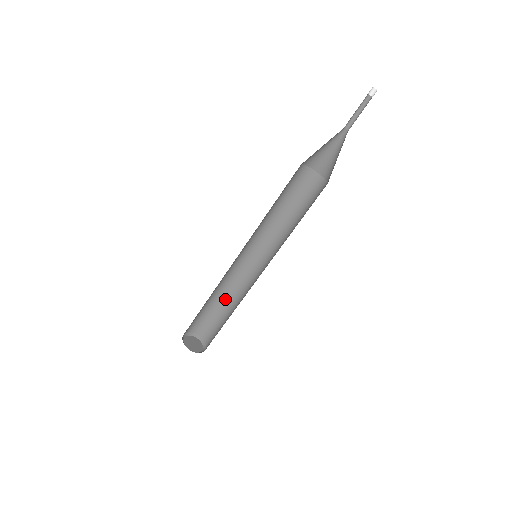
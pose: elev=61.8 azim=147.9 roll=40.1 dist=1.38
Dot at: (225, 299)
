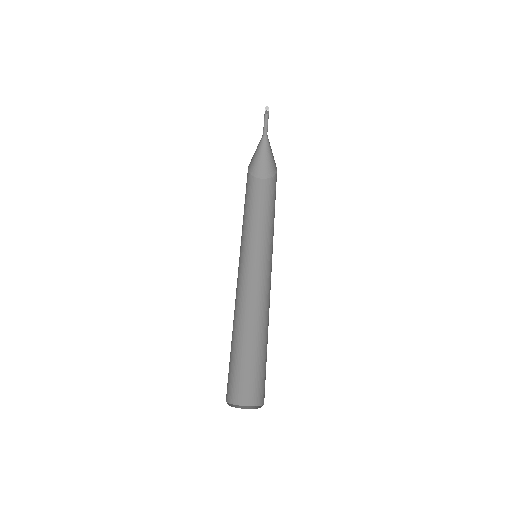
Dot at: (266, 333)
